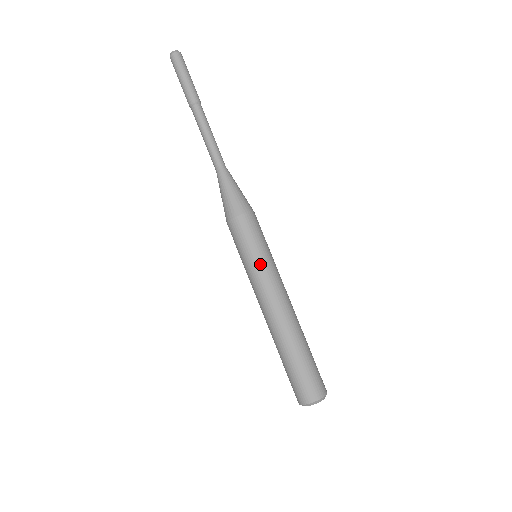
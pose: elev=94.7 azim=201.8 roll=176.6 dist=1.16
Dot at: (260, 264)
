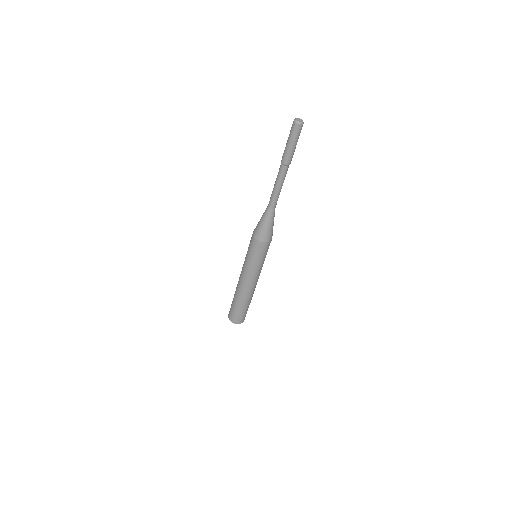
Dot at: (254, 267)
